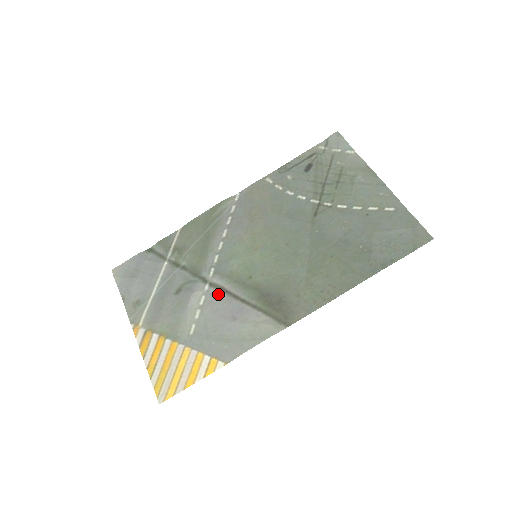
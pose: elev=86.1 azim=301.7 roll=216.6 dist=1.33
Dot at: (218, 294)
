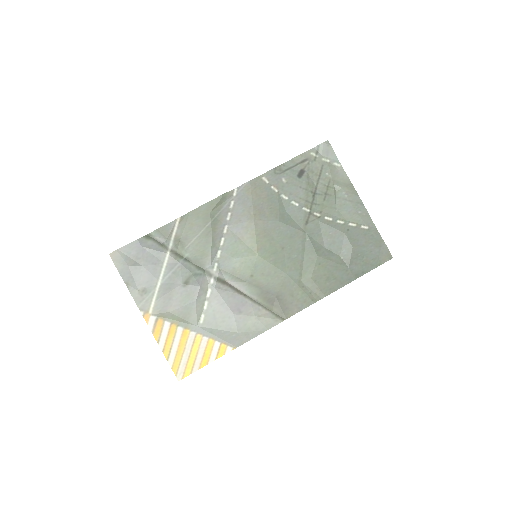
Dot at: (223, 288)
